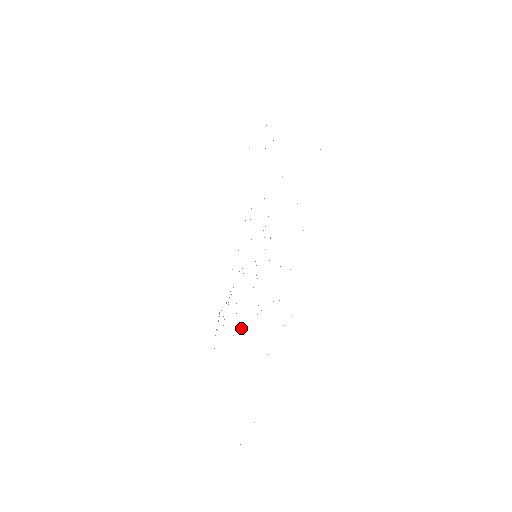
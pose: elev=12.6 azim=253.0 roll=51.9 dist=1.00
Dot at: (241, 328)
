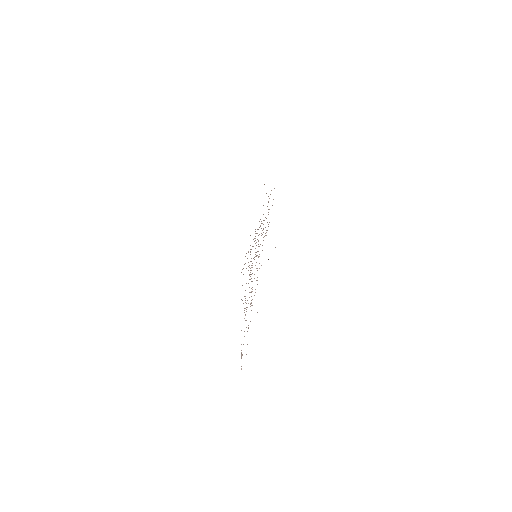
Dot at: occluded
